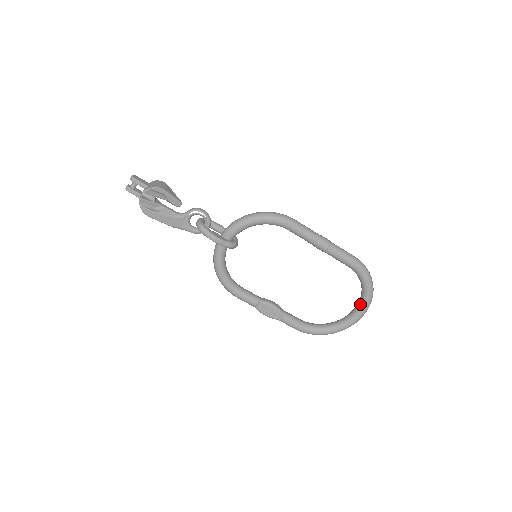
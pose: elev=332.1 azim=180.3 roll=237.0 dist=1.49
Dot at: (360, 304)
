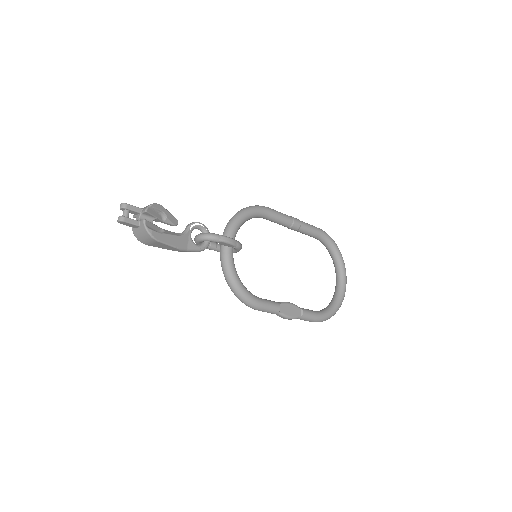
Dot at: (340, 270)
